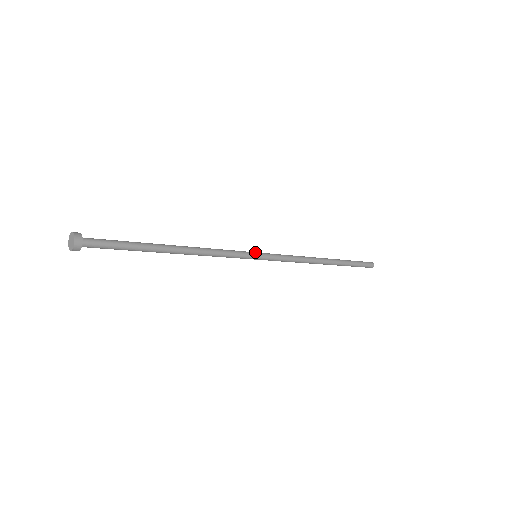
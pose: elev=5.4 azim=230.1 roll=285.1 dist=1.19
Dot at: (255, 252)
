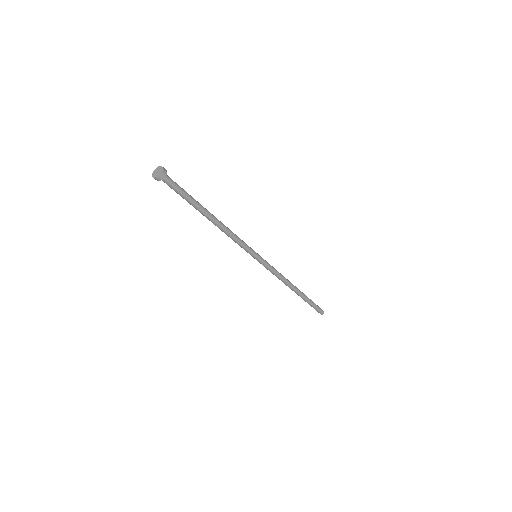
Dot at: occluded
